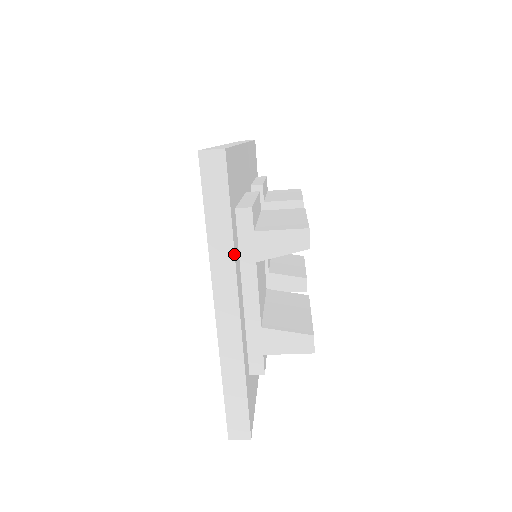
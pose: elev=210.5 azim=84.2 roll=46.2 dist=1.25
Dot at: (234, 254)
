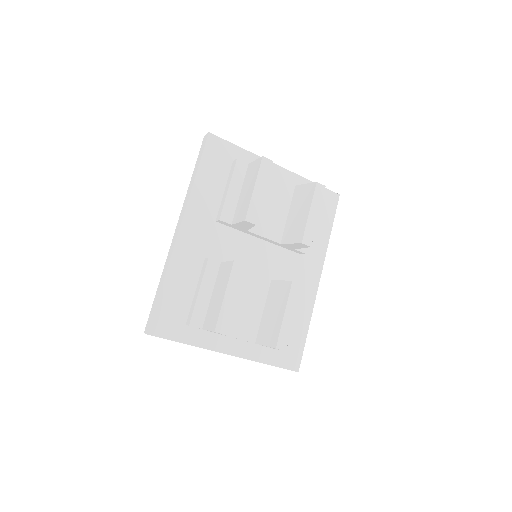
Dot at: occluded
